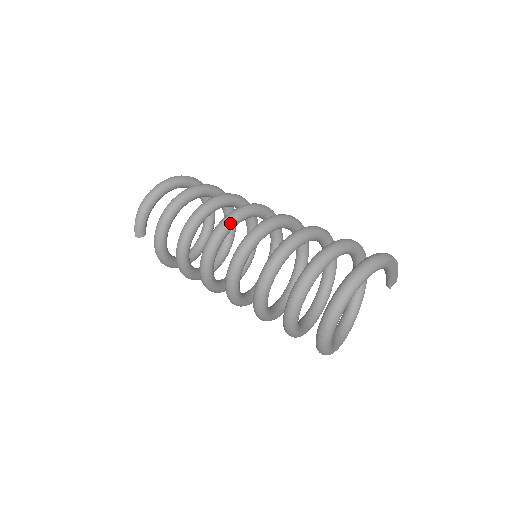
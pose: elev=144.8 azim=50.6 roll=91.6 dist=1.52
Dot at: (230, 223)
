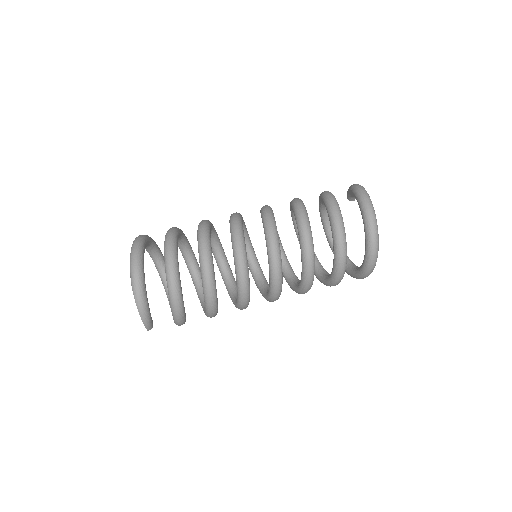
Dot at: (246, 258)
